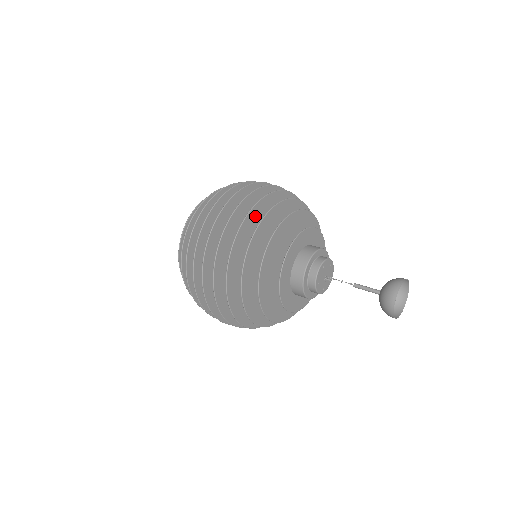
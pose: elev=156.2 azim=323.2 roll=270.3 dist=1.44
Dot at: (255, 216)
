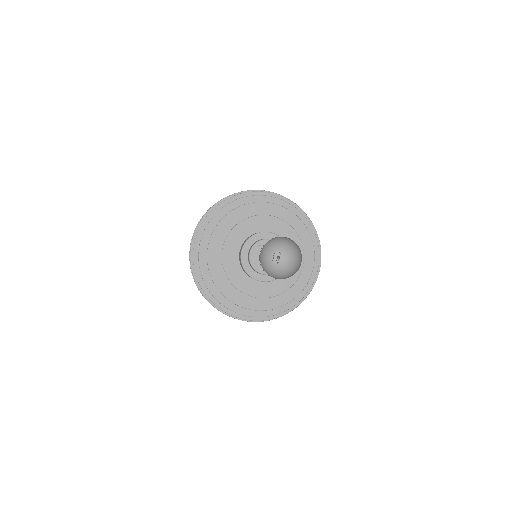
Dot at: occluded
